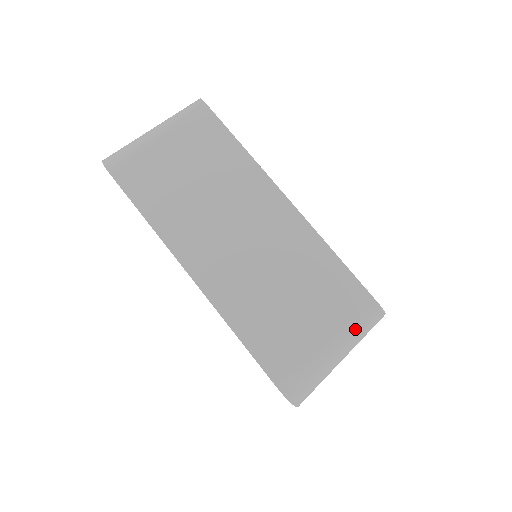
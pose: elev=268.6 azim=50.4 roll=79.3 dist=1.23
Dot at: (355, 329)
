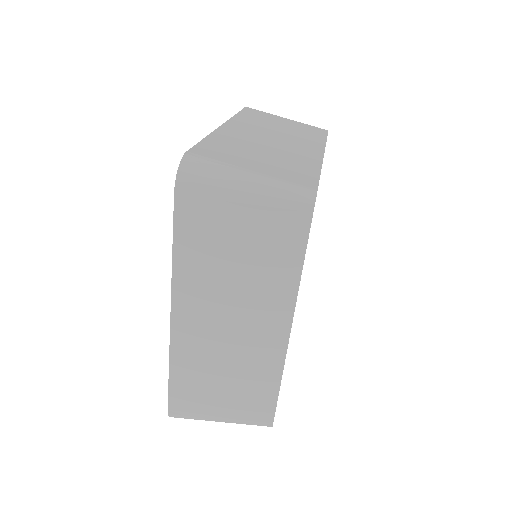
Dot at: (281, 183)
